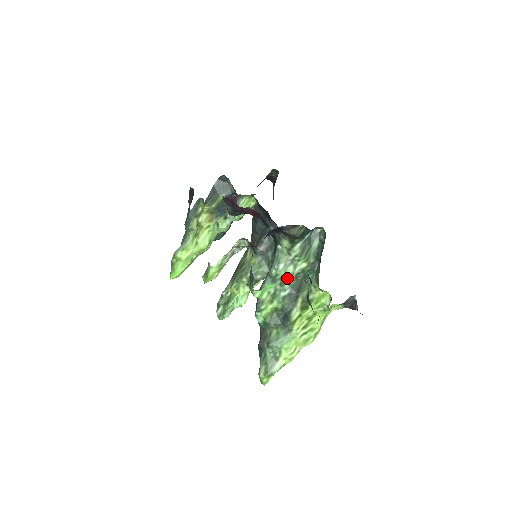
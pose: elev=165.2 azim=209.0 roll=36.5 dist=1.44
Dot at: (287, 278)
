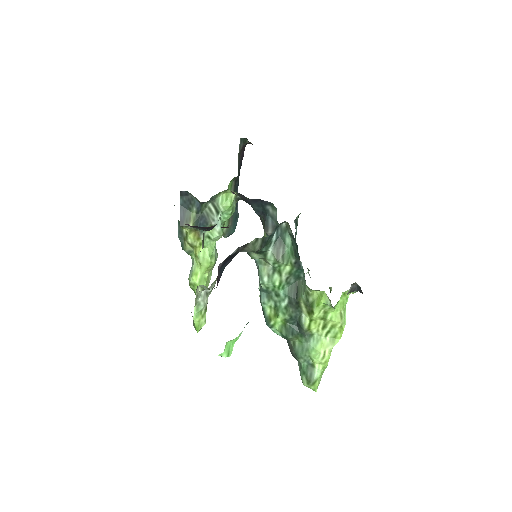
Dot at: (278, 288)
